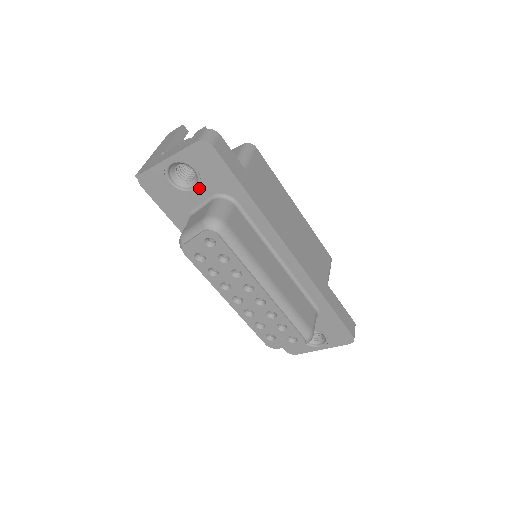
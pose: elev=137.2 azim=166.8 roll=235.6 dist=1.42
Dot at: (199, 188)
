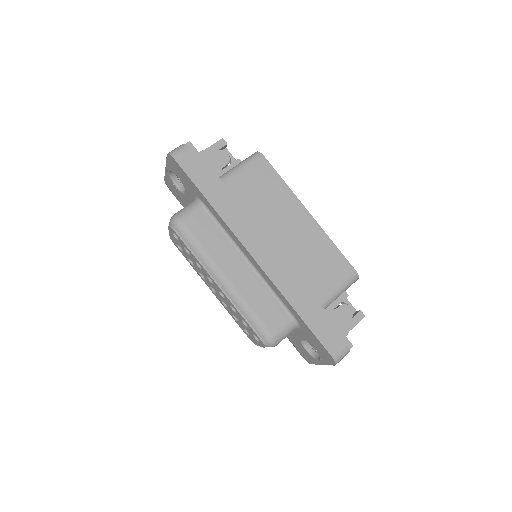
Dot at: (187, 192)
